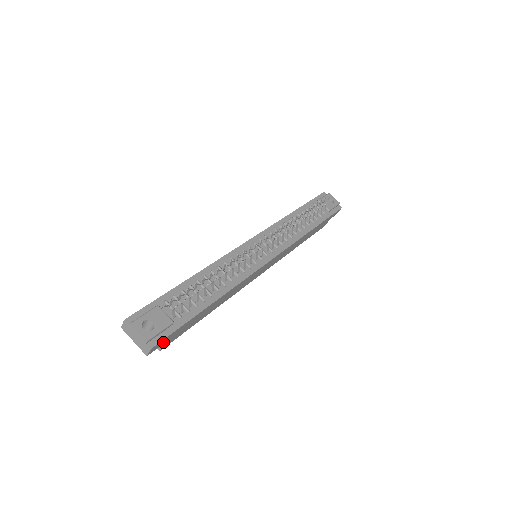
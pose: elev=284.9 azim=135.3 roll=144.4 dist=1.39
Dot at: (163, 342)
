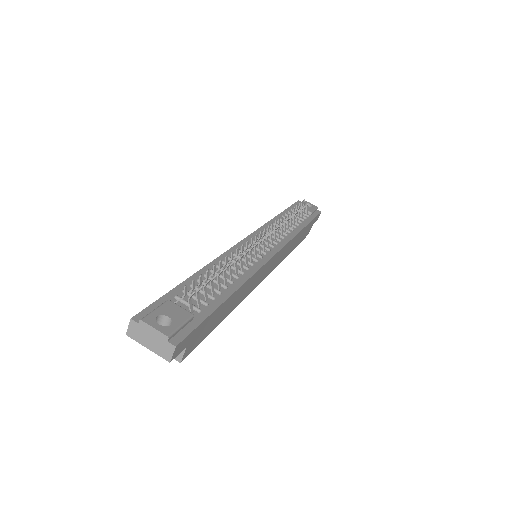
Dot at: (186, 343)
